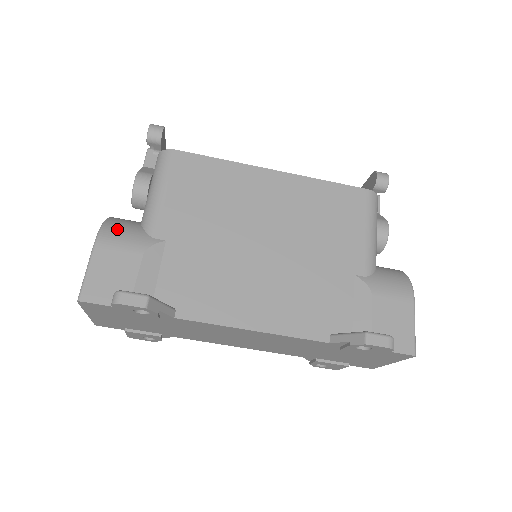
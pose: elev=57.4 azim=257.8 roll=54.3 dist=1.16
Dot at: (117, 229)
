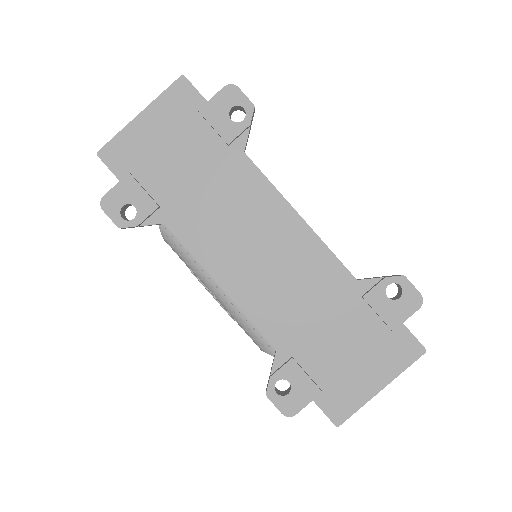
Dot at: occluded
